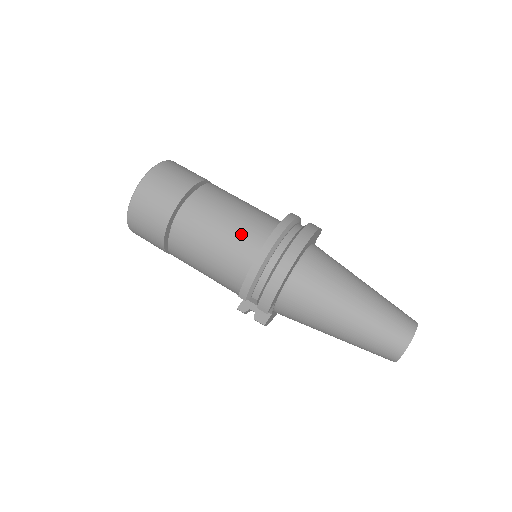
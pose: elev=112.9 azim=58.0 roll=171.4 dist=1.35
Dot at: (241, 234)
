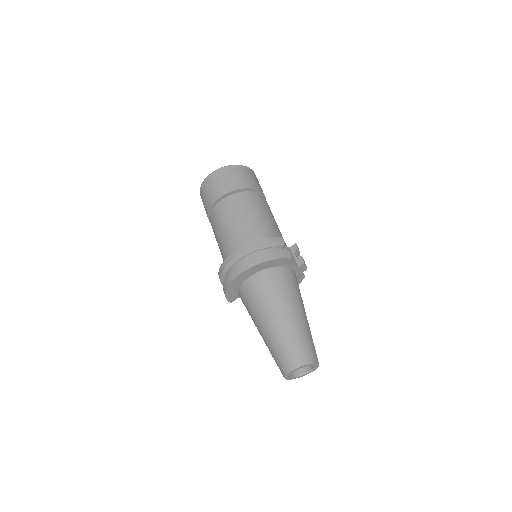
Dot at: (227, 245)
